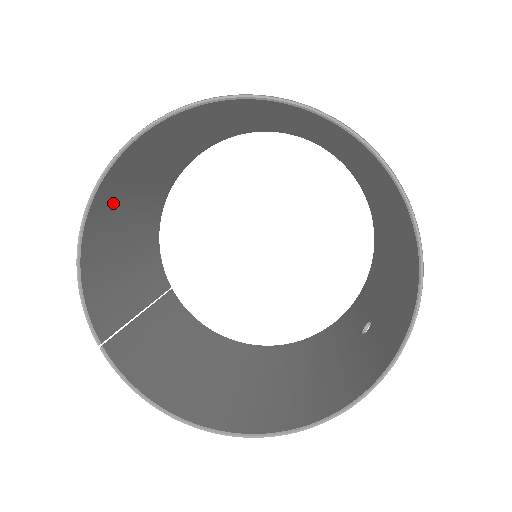
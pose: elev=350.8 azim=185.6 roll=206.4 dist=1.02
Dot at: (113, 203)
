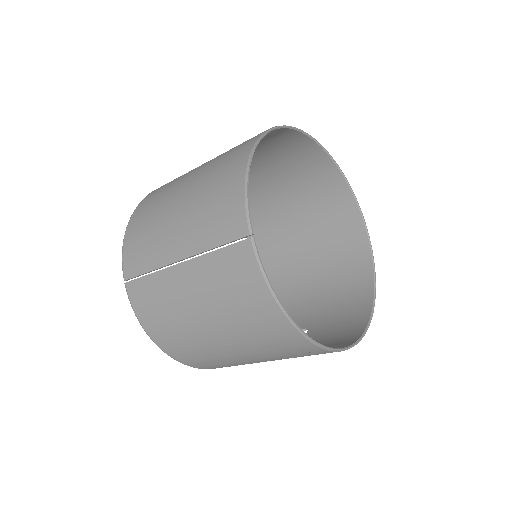
Dot at: occluded
